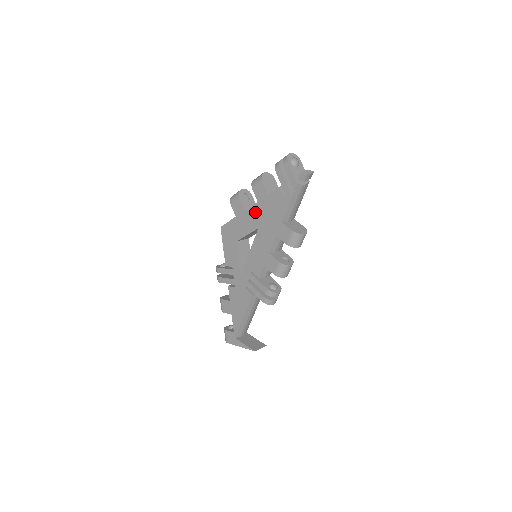
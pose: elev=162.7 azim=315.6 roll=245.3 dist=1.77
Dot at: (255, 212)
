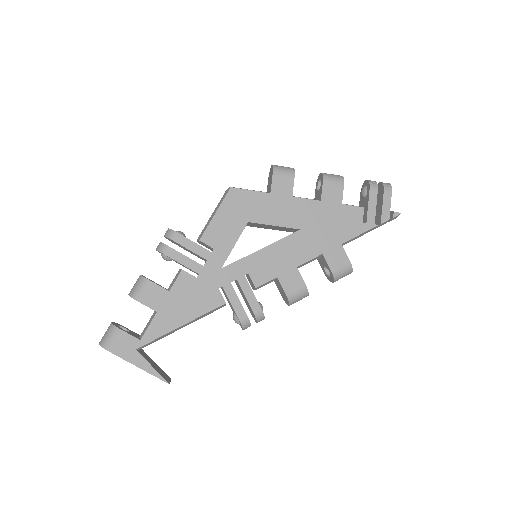
Dot at: (309, 209)
